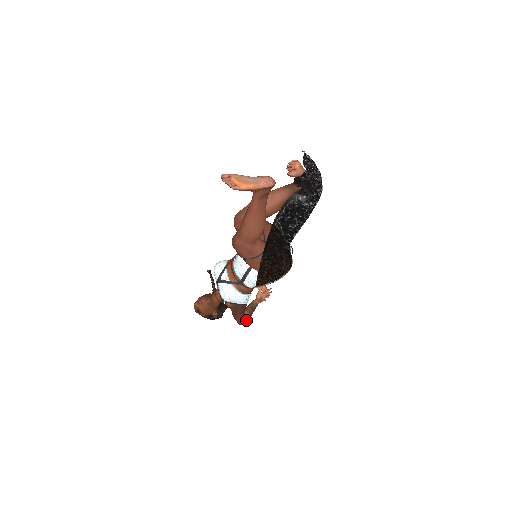
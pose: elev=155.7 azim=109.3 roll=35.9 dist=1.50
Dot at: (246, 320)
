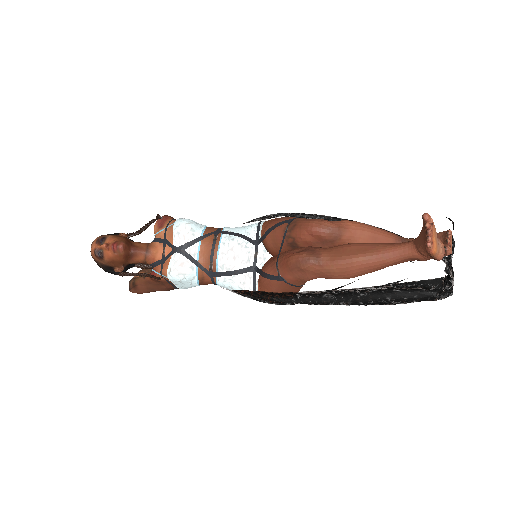
Dot at: occluded
